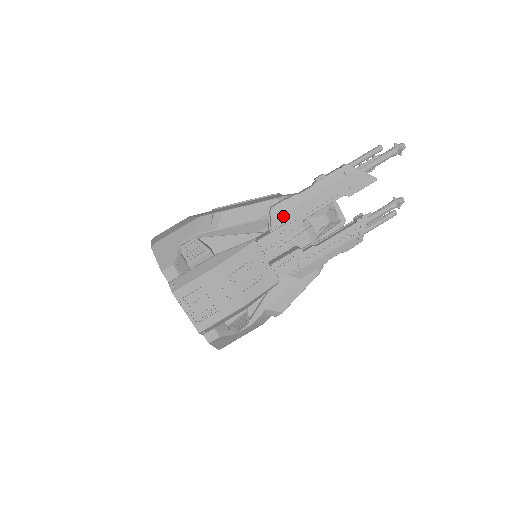
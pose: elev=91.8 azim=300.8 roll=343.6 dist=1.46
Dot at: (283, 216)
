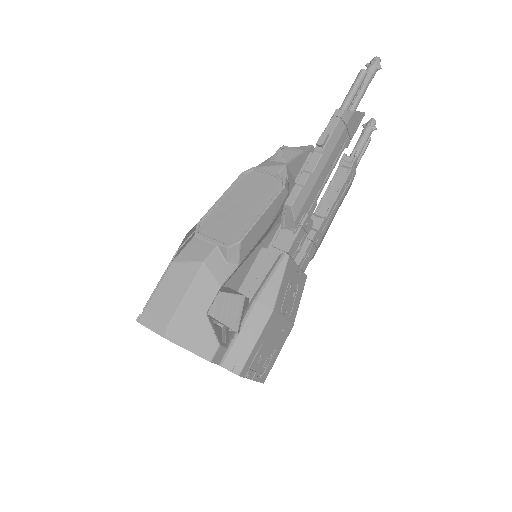
Dot at: (303, 208)
